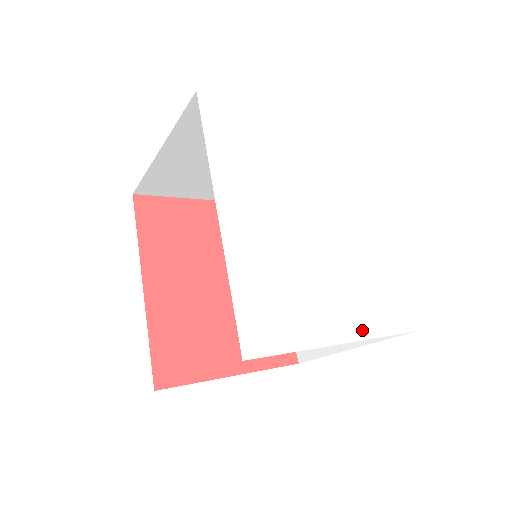
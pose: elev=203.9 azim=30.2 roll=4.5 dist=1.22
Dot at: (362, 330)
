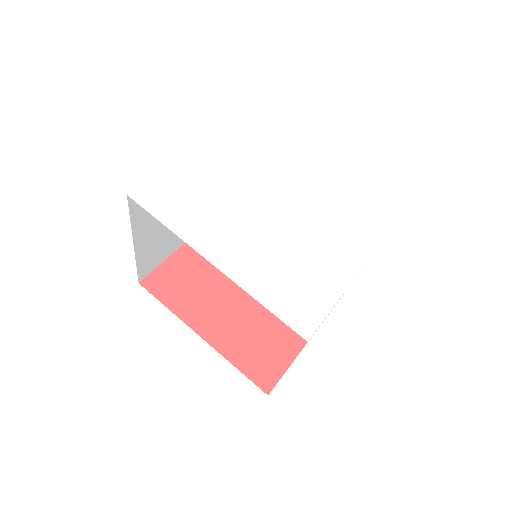
Dot at: (364, 252)
